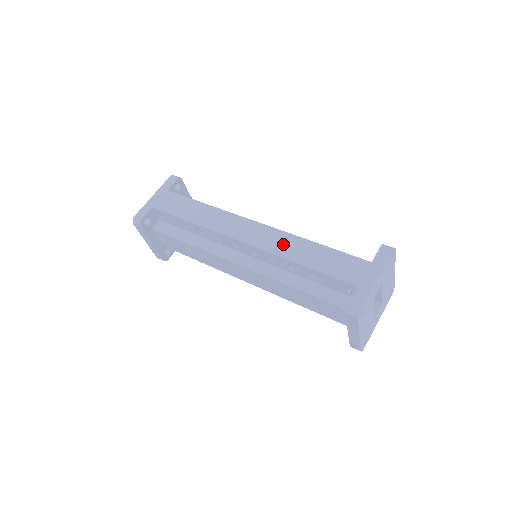
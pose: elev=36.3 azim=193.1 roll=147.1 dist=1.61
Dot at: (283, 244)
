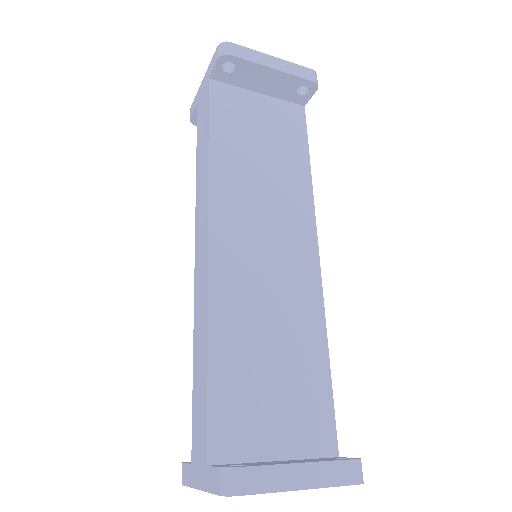
Dot at: (200, 310)
